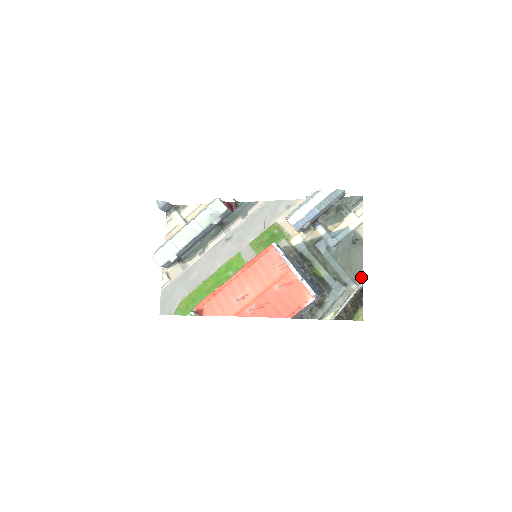
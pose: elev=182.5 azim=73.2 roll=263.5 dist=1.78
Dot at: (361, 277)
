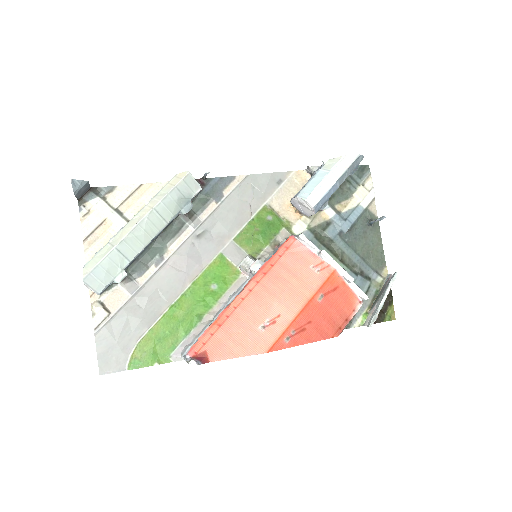
Dot at: (384, 266)
